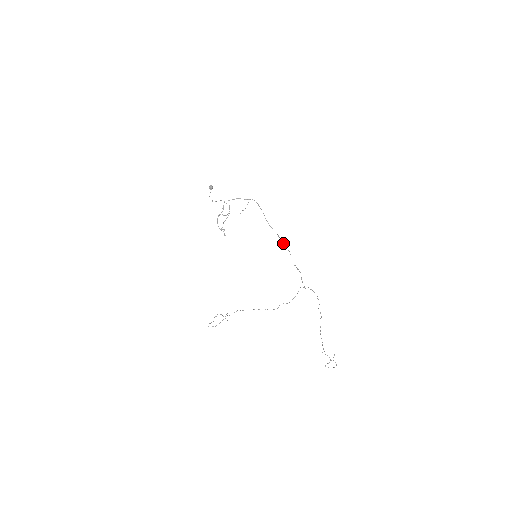
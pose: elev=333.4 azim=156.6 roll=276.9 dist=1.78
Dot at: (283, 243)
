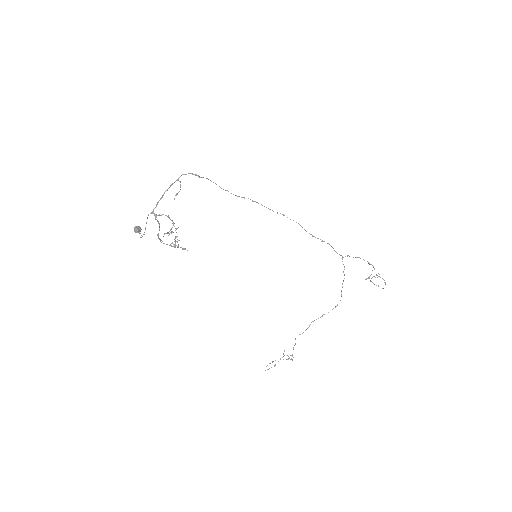
Dot at: occluded
